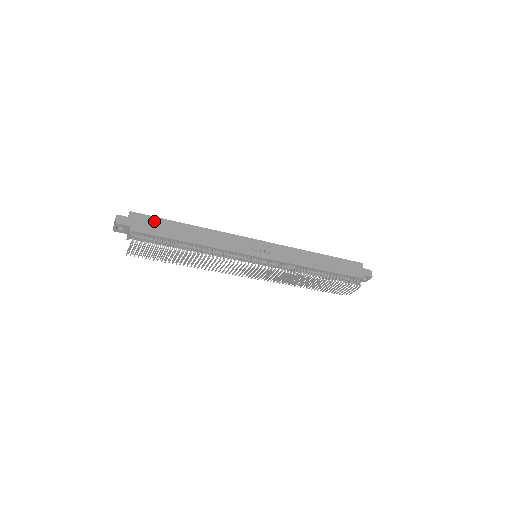
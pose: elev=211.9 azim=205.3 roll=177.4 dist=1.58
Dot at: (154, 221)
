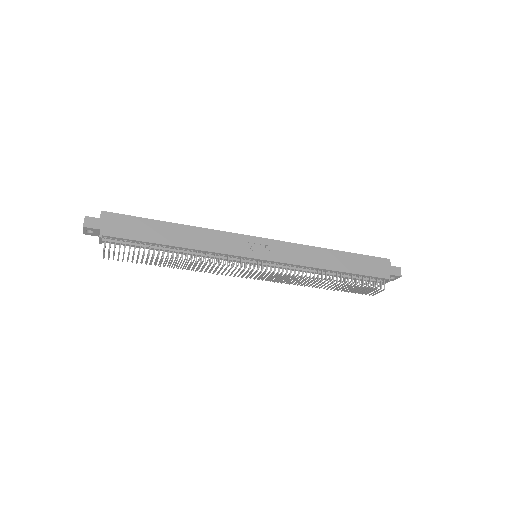
Dot at: (130, 221)
